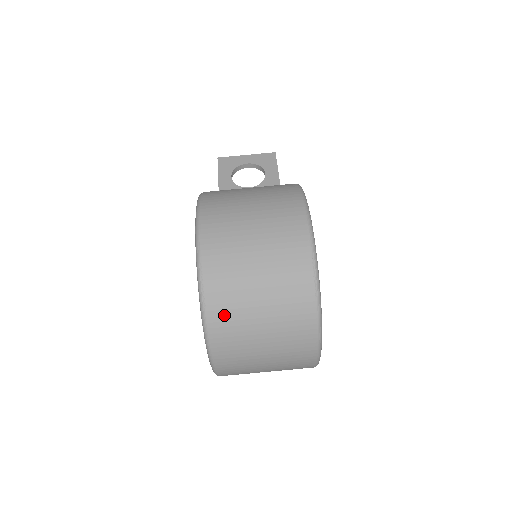
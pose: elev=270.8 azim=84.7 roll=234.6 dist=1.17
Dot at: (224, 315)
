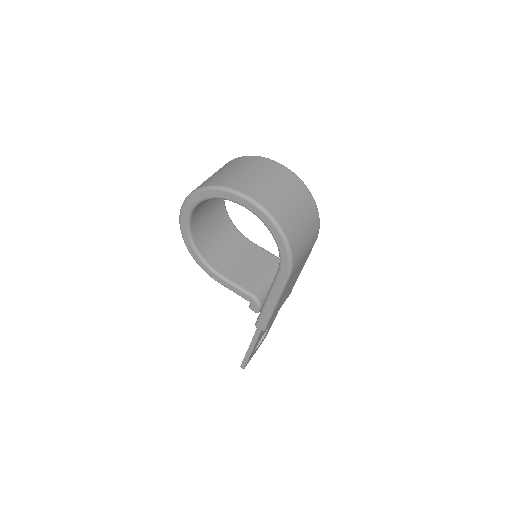
Dot at: (212, 181)
